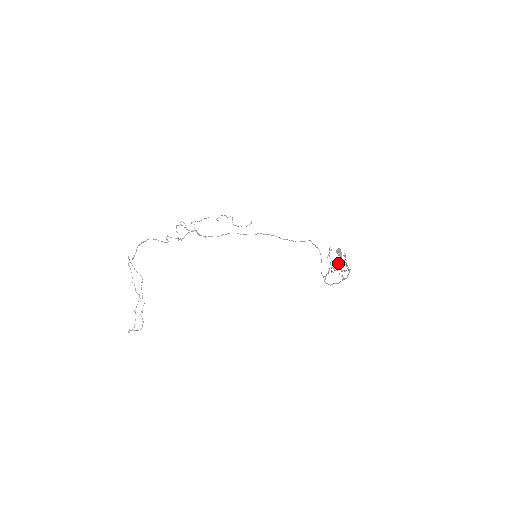
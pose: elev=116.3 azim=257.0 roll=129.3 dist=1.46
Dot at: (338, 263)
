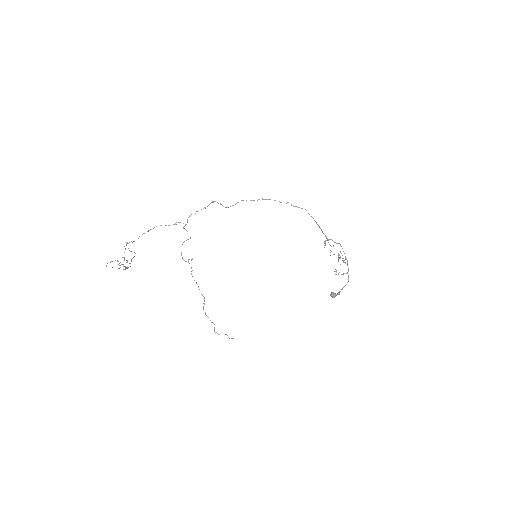
Dot at: (335, 269)
